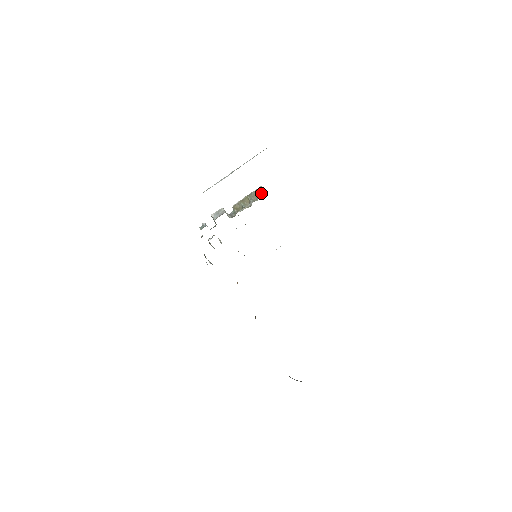
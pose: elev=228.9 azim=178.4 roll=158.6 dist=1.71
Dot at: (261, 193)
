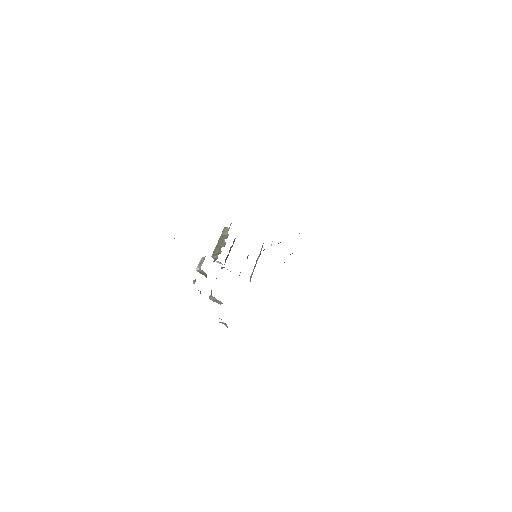
Dot at: (227, 230)
